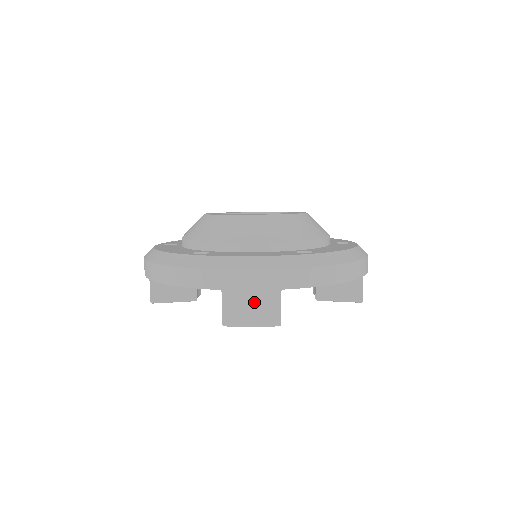
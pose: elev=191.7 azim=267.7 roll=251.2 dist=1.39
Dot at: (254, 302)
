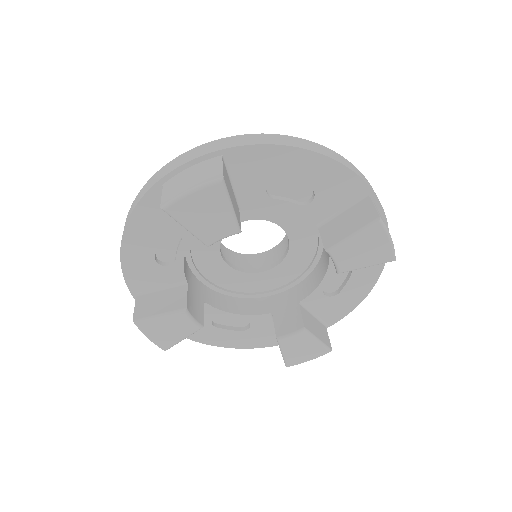
Dot at: (193, 173)
